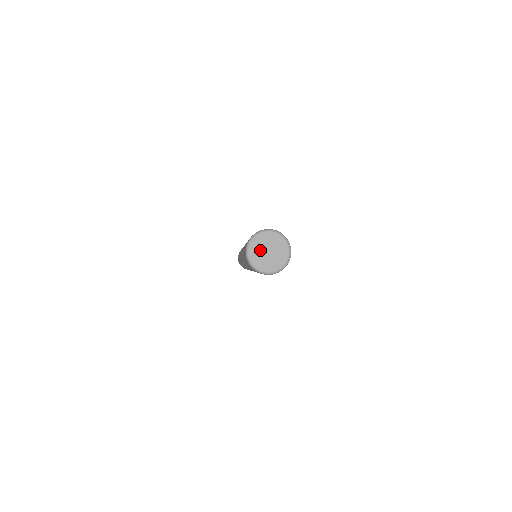
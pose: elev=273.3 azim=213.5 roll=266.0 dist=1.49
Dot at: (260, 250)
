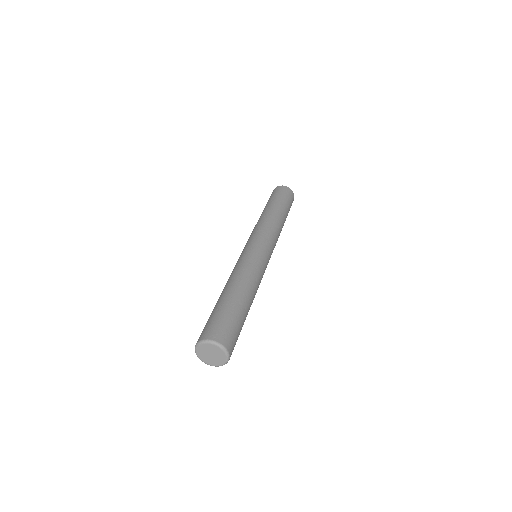
Dot at: (205, 351)
